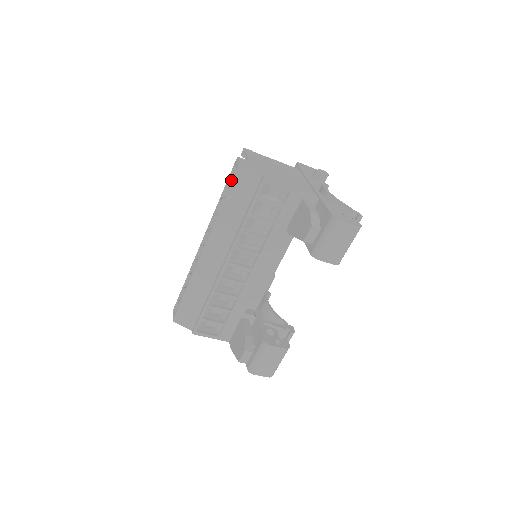
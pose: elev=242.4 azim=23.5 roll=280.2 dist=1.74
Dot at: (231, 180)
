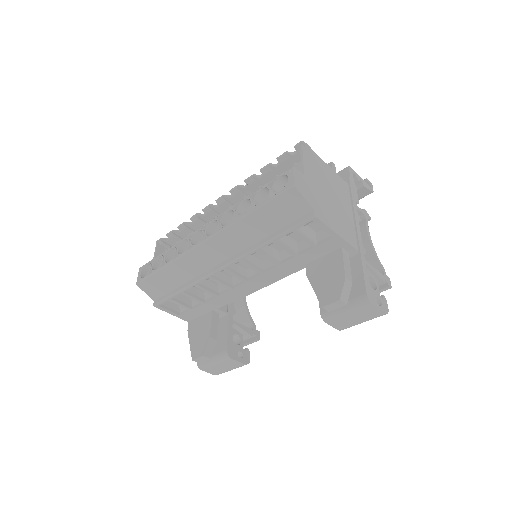
Dot at: (273, 192)
